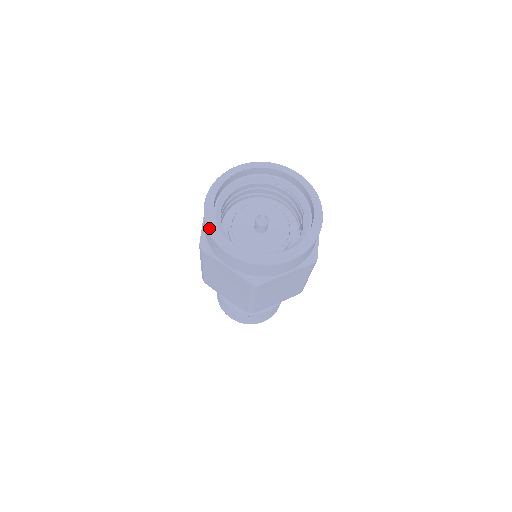
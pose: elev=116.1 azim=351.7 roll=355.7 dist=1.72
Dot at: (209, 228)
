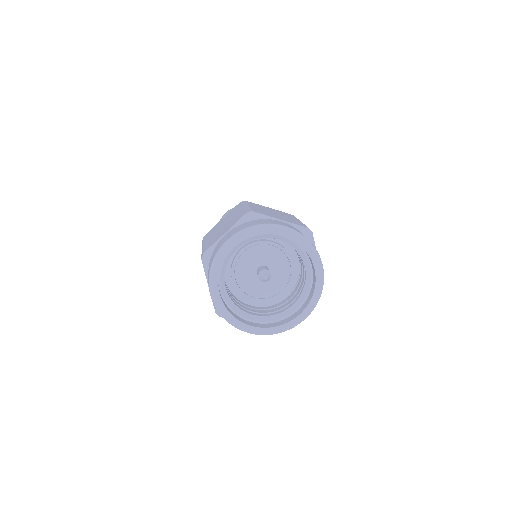
Dot at: (225, 319)
